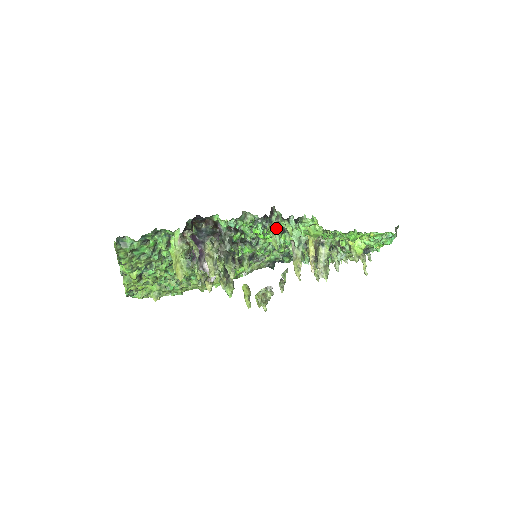
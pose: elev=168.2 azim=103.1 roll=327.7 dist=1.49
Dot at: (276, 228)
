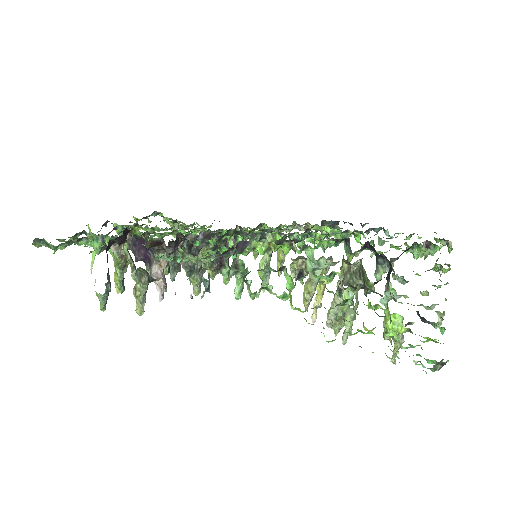
Dot at: (236, 277)
